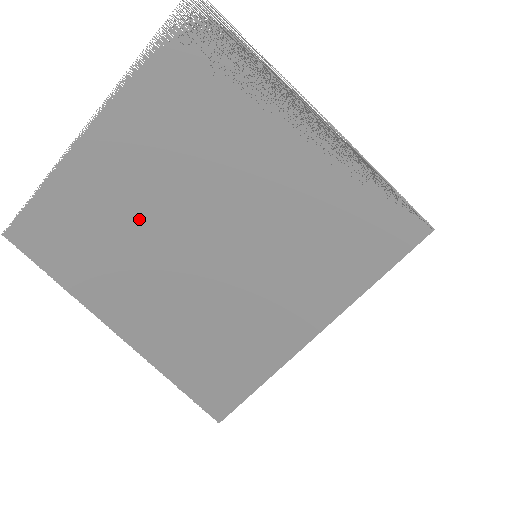
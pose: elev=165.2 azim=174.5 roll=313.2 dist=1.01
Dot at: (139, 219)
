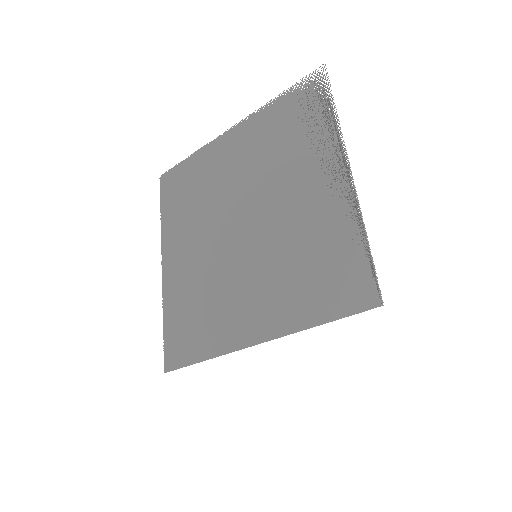
Dot at: (216, 197)
